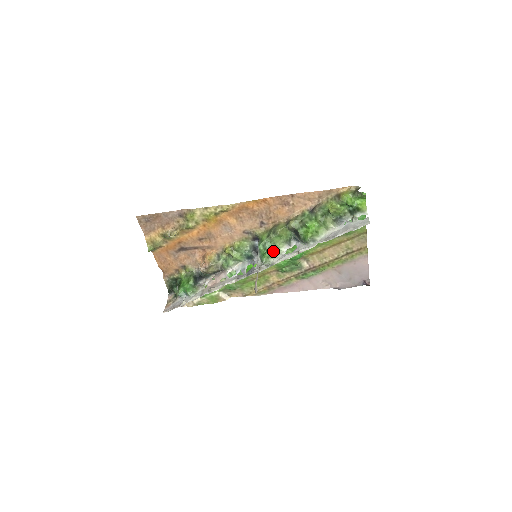
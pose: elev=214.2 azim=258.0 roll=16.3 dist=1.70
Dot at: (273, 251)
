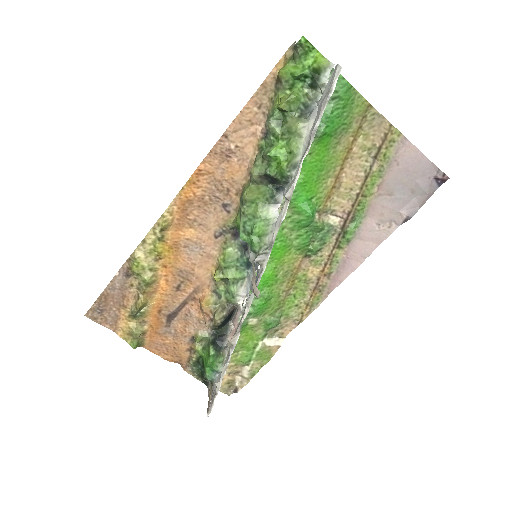
Dot at: (260, 228)
